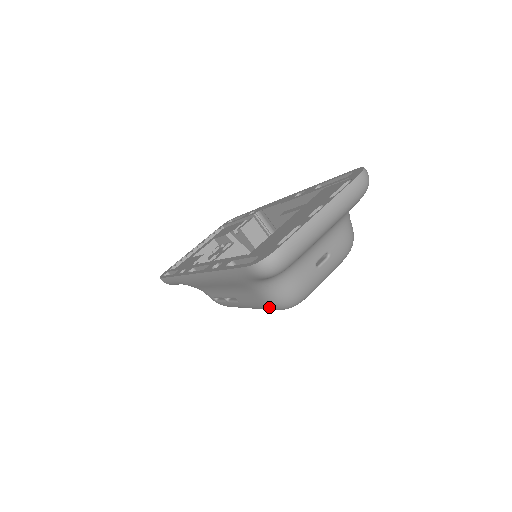
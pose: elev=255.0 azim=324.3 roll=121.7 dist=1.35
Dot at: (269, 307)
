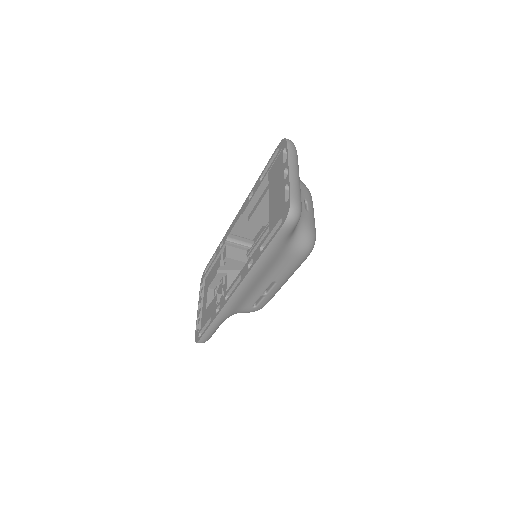
Dot at: (302, 258)
